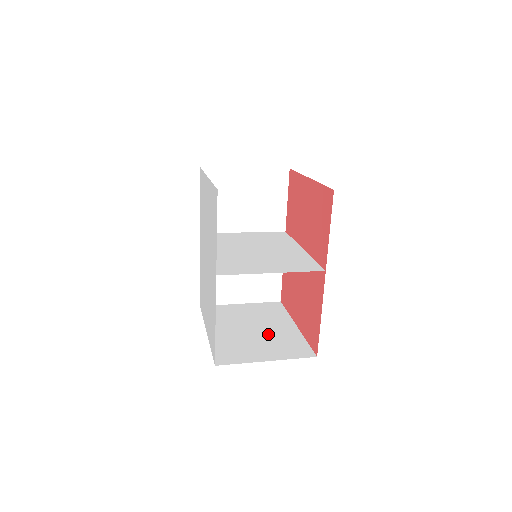
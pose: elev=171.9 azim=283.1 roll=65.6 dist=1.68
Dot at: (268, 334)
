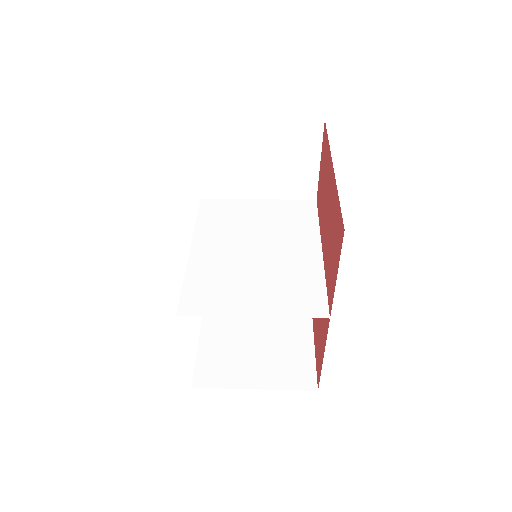
Dot at: (272, 337)
